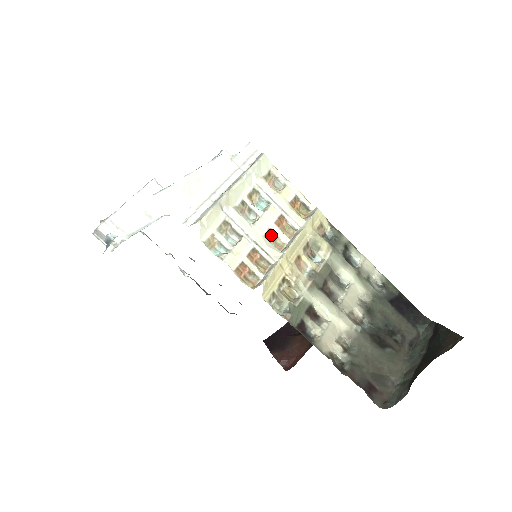
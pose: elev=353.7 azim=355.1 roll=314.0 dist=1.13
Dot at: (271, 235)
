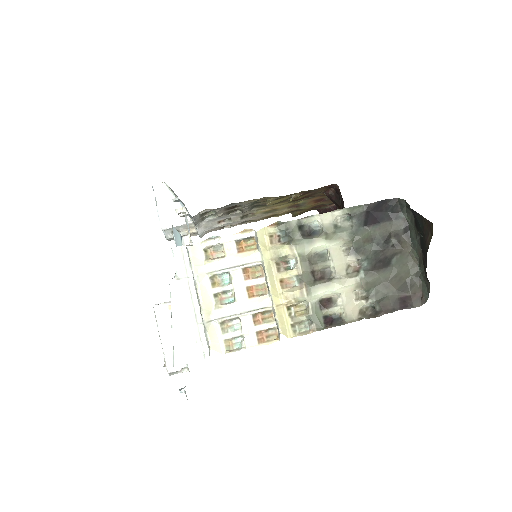
Dot at: (252, 290)
